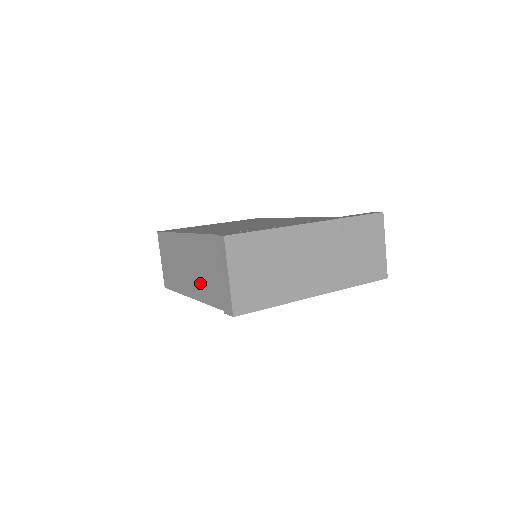
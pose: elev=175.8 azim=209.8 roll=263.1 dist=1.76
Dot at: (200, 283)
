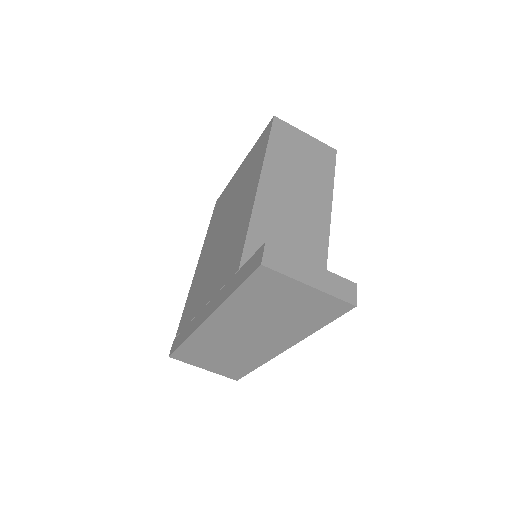
Dot at: occluded
